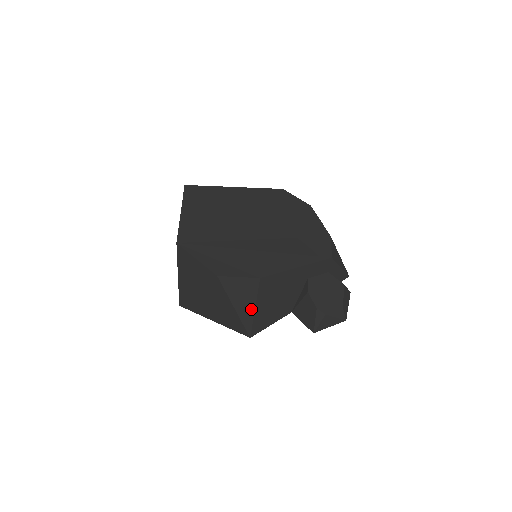
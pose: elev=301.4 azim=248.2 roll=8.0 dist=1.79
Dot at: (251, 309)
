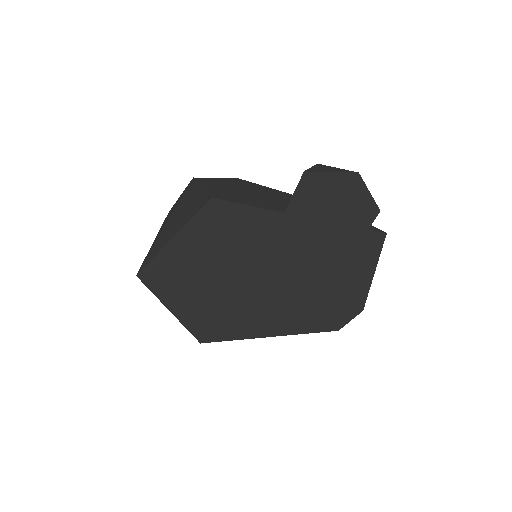
Dot at: (221, 187)
